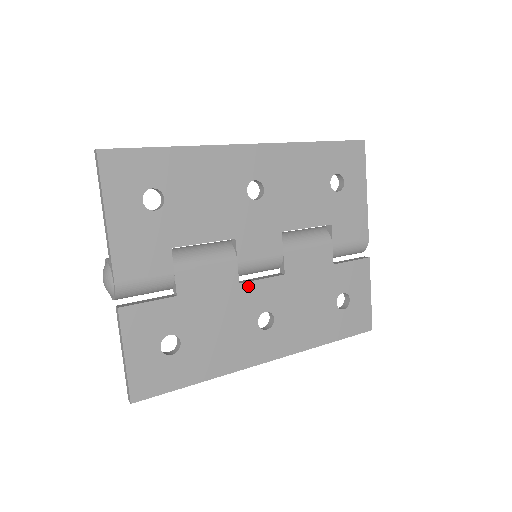
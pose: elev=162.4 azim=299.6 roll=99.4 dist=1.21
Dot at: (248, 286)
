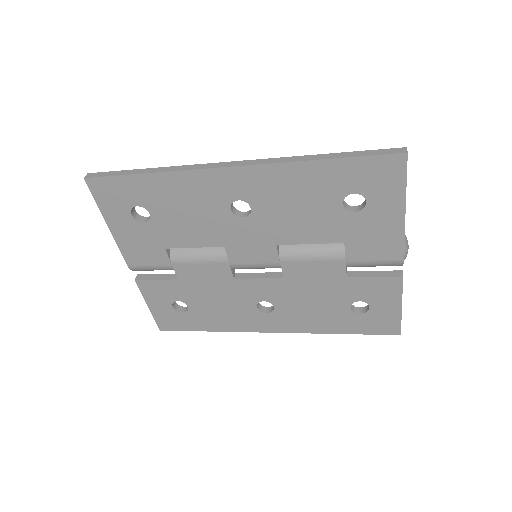
Dot at: (243, 281)
